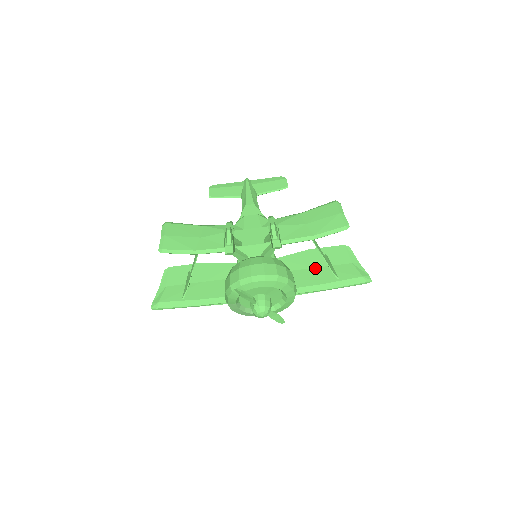
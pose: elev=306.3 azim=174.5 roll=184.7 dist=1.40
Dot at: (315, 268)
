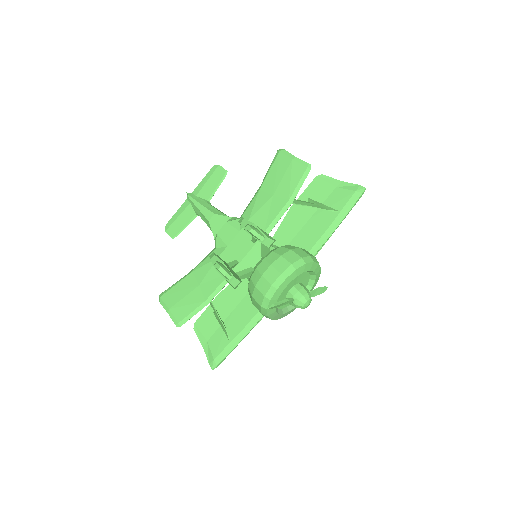
Dot at: (310, 219)
